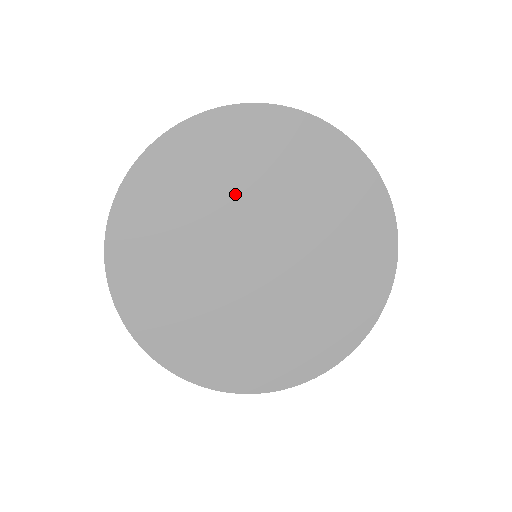
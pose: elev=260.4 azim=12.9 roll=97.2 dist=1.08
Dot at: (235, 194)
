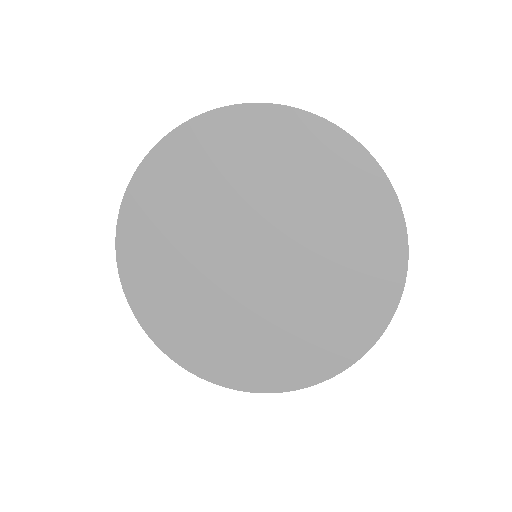
Dot at: (294, 203)
